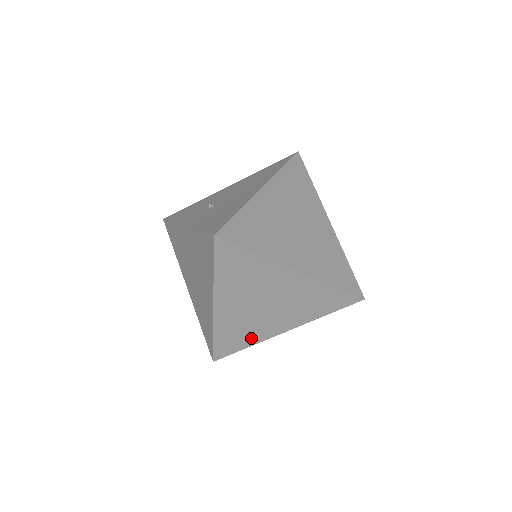
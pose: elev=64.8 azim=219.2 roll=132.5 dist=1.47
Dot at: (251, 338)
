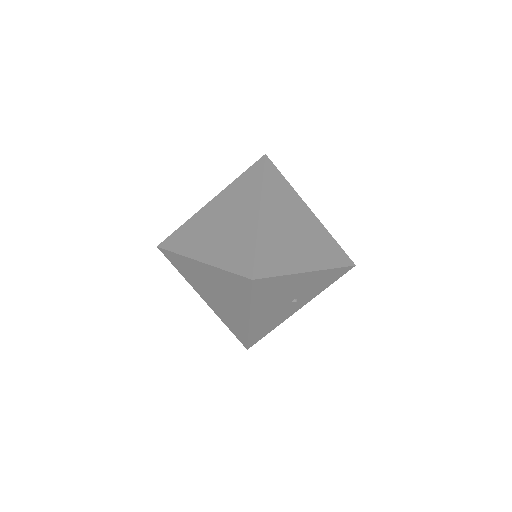
Dot at: (285, 264)
